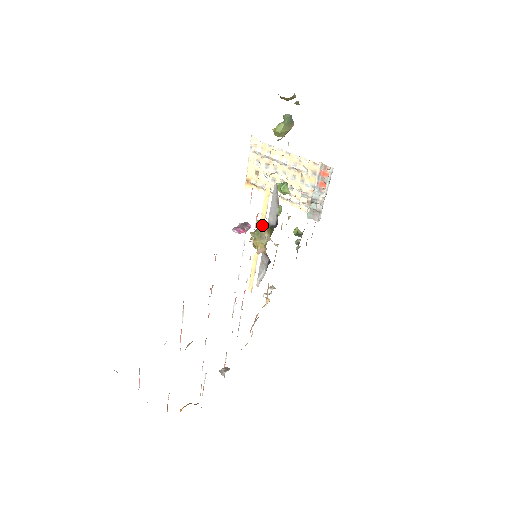
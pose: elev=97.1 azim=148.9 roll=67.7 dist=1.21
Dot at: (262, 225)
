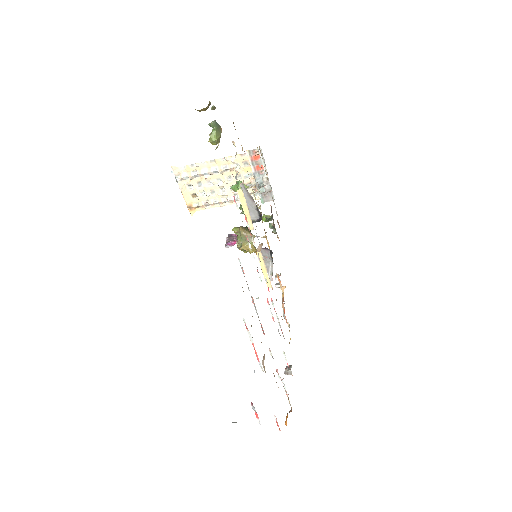
Dot at: (251, 225)
